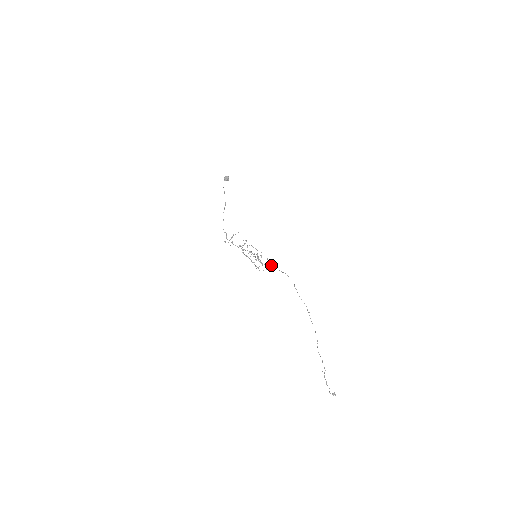
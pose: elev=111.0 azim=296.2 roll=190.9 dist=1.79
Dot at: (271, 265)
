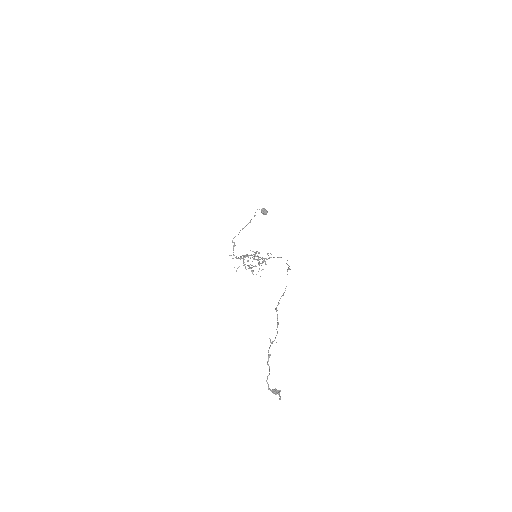
Dot at: (269, 257)
